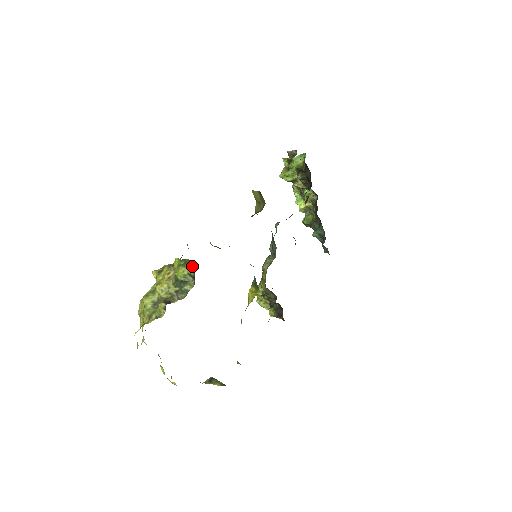
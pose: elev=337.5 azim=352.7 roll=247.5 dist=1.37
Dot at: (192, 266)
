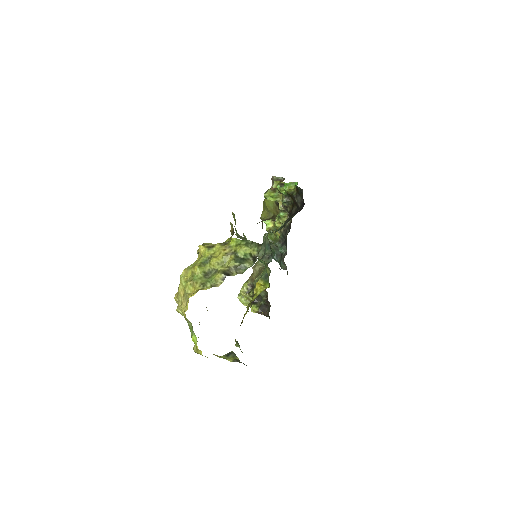
Dot at: (257, 247)
